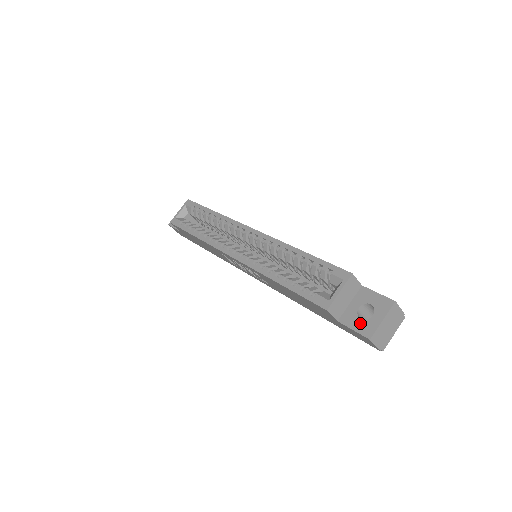
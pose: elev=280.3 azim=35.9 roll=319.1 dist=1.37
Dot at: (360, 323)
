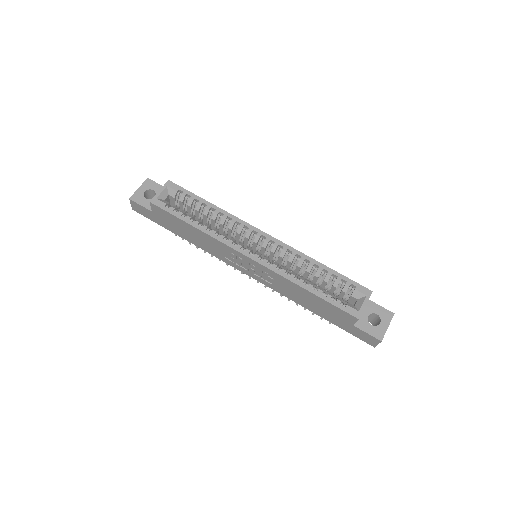
Dot at: (372, 328)
